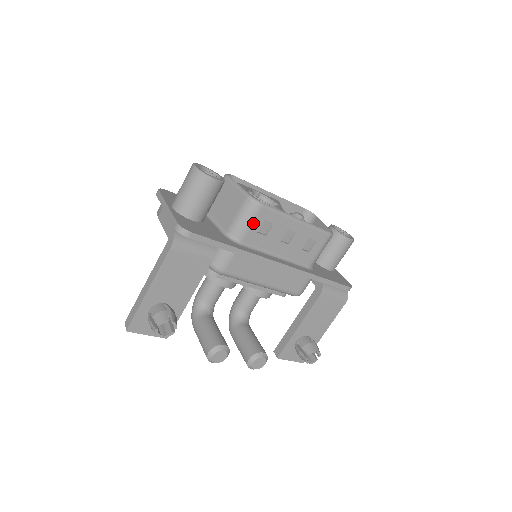
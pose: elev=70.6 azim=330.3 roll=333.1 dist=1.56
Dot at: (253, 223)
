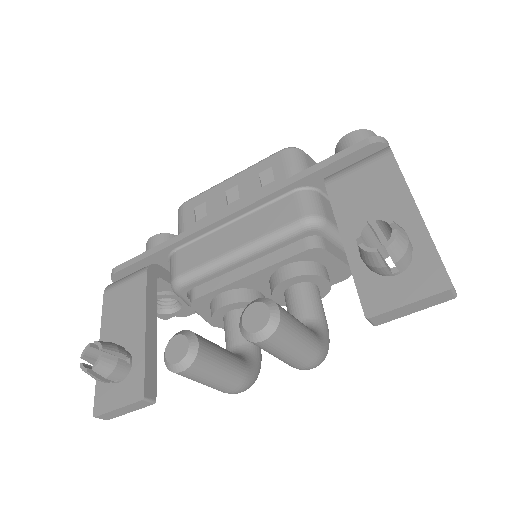
Dot at: (185, 220)
